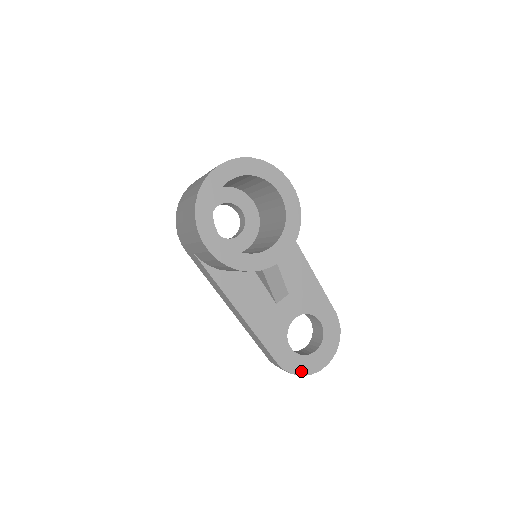
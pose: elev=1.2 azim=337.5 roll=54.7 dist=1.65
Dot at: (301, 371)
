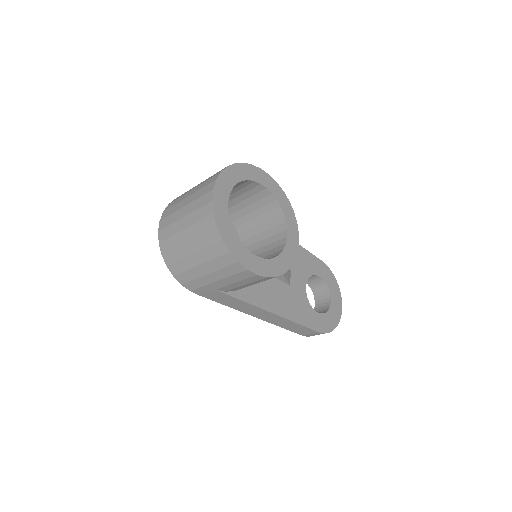
Dot at: (333, 325)
